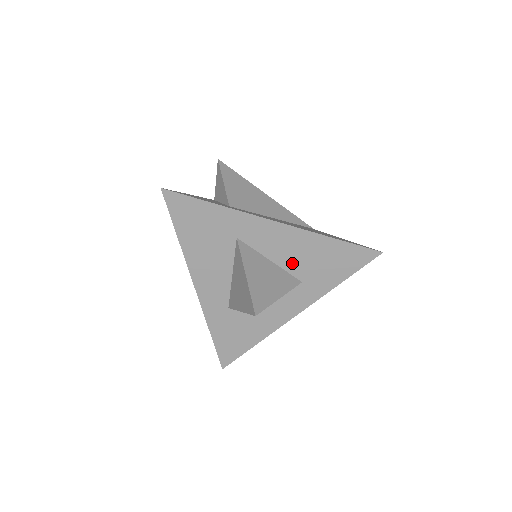
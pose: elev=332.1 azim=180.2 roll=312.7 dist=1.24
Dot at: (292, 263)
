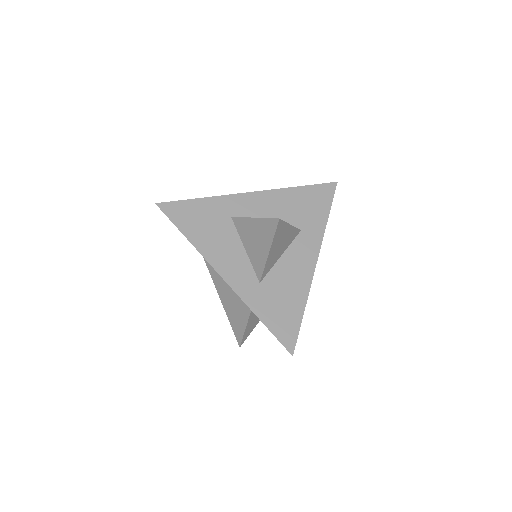
Dot at: (283, 218)
